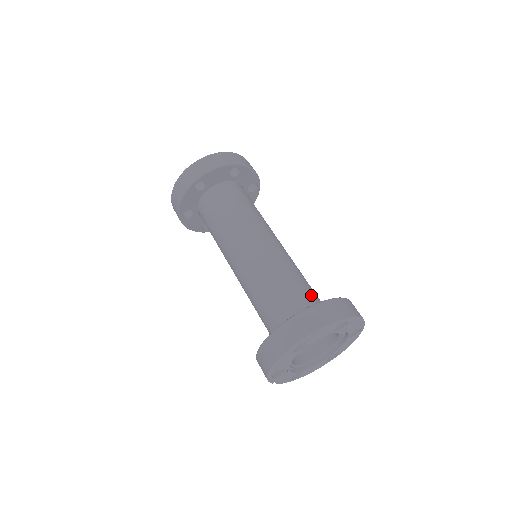
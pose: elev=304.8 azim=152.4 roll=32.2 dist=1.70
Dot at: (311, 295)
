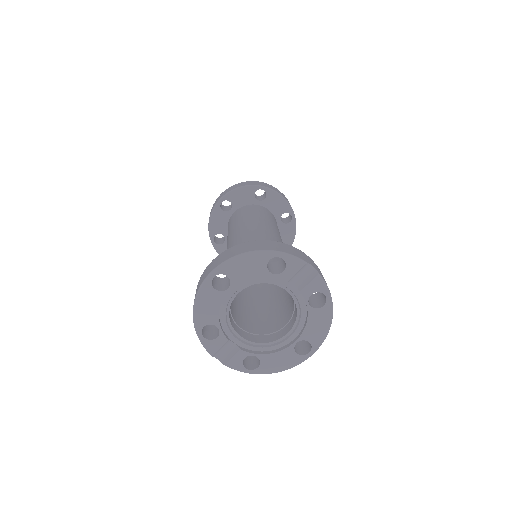
Dot at: (274, 260)
